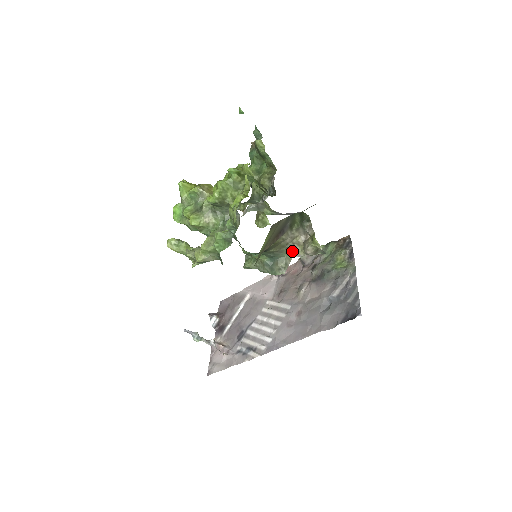
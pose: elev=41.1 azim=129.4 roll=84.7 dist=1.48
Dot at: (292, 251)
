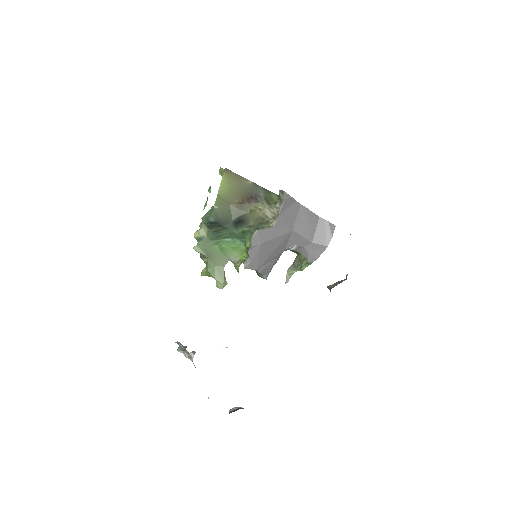
Dot at: (273, 223)
